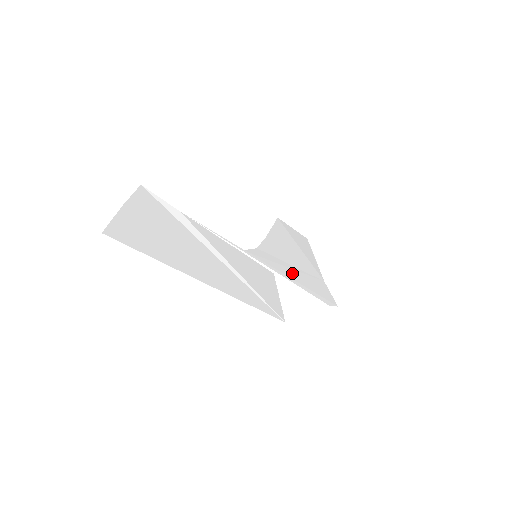
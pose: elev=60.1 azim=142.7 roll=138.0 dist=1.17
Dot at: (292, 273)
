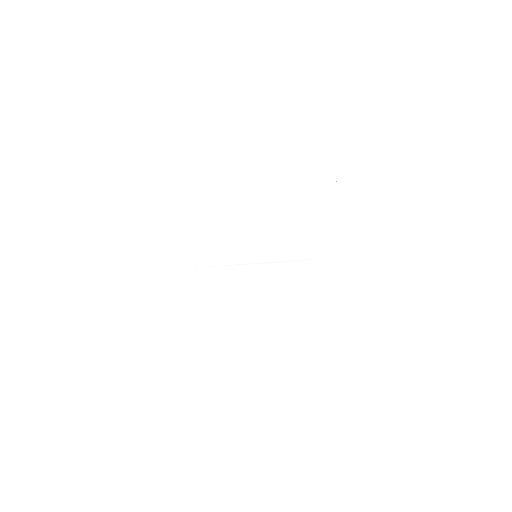
Dot at: (297, 245)
